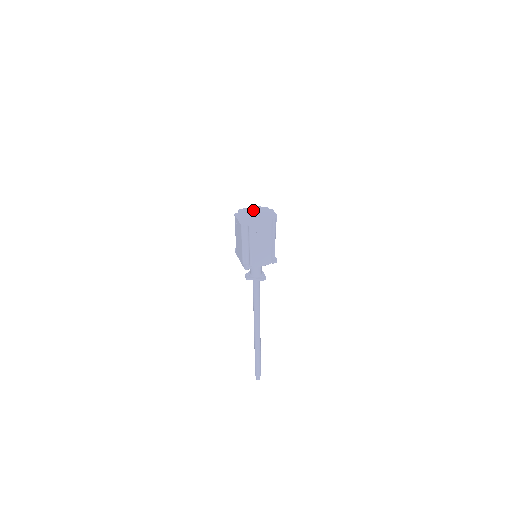
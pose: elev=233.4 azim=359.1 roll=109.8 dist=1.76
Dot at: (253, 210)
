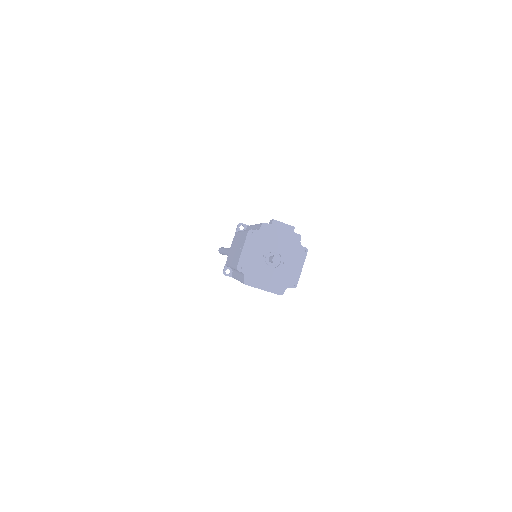
Dot at: occluded
